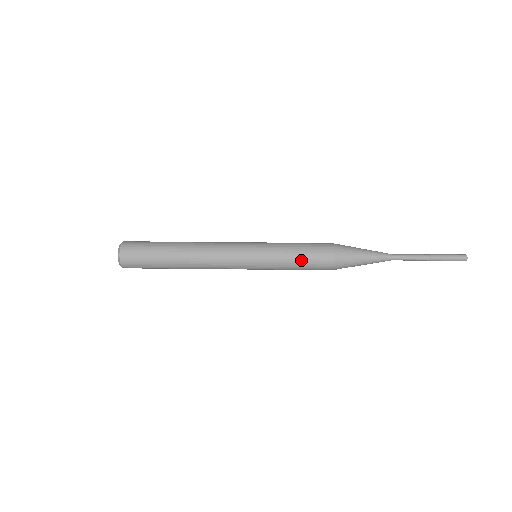
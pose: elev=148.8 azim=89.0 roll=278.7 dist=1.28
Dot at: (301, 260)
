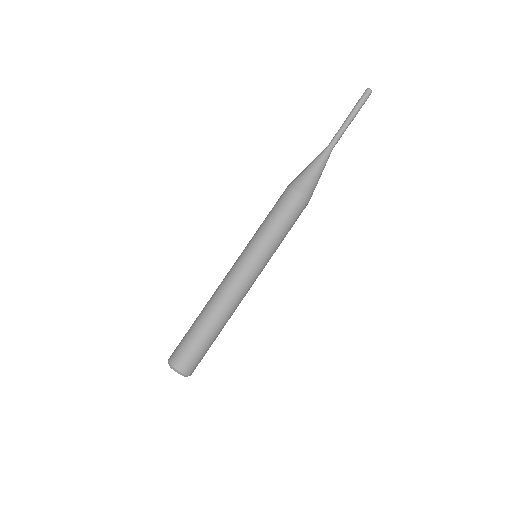
Dot at: occluded
